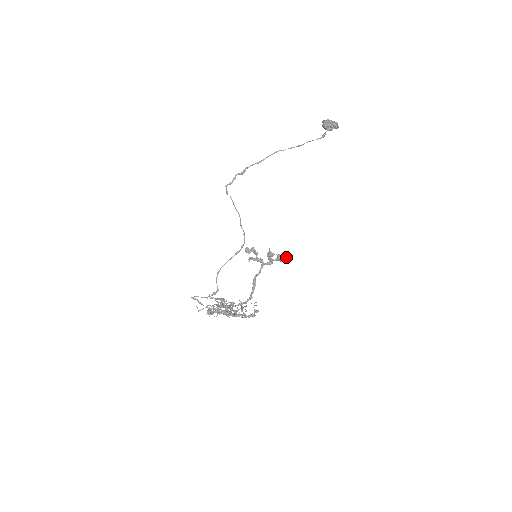
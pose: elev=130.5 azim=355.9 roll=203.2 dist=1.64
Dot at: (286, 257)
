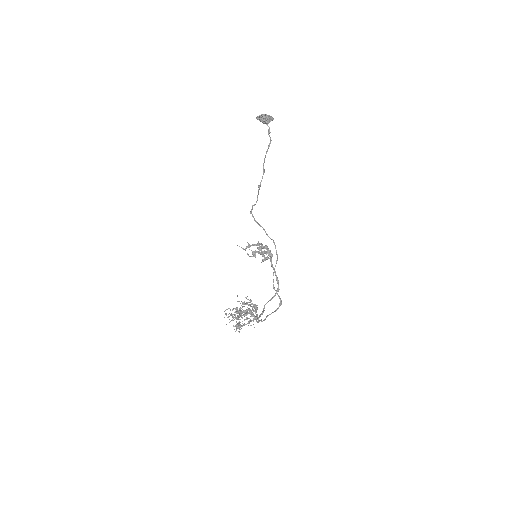
Dot at: (261, 244)
